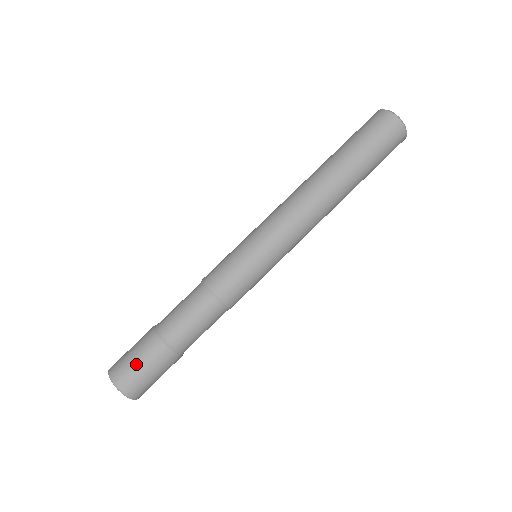
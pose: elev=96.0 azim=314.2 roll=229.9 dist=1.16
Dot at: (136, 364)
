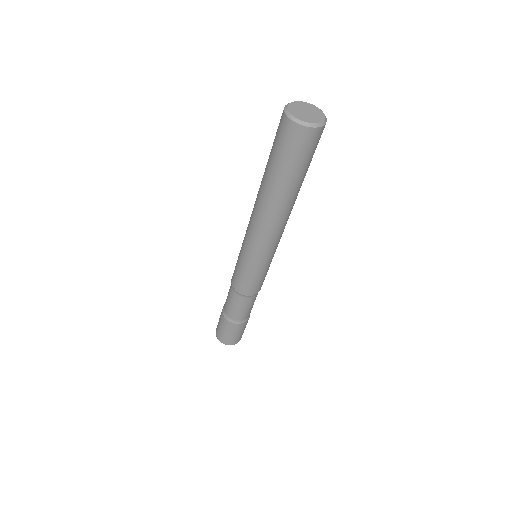
Dot at: (221, 330)
